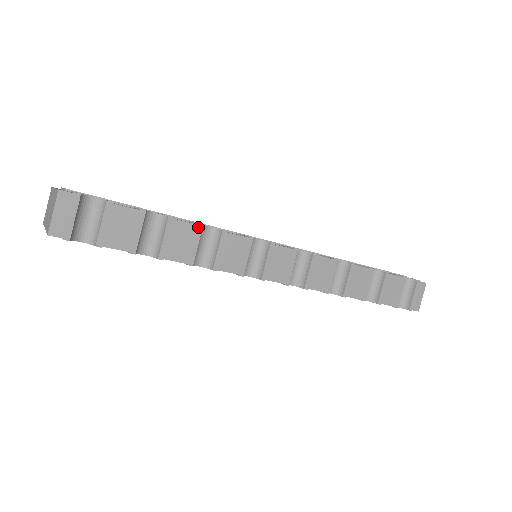
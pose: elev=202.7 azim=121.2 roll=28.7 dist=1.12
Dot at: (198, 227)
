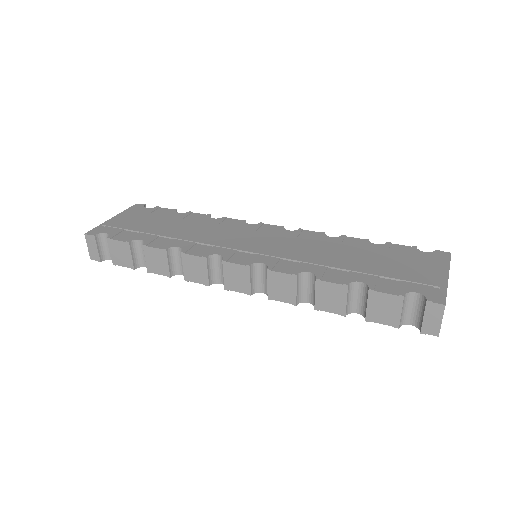
Dot at: (164, 251)
